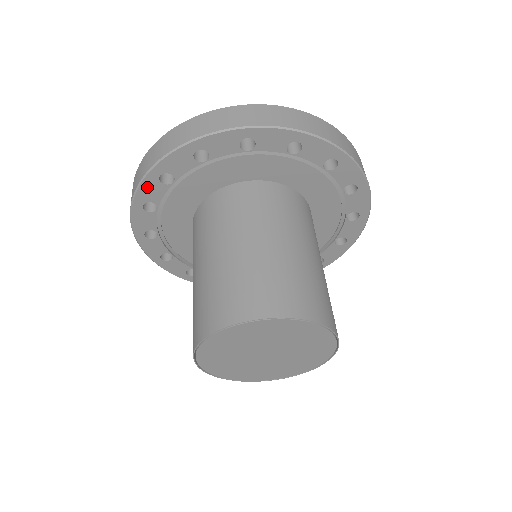
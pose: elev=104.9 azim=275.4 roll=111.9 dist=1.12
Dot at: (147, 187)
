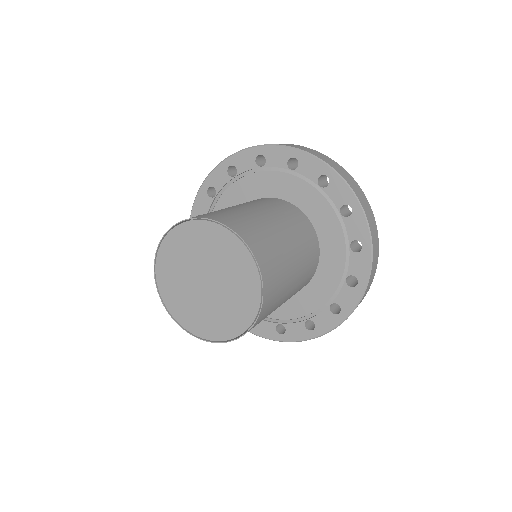
Dot at: (245, 155)
